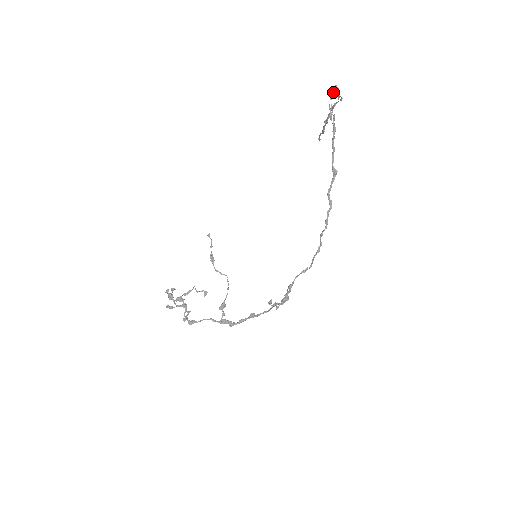
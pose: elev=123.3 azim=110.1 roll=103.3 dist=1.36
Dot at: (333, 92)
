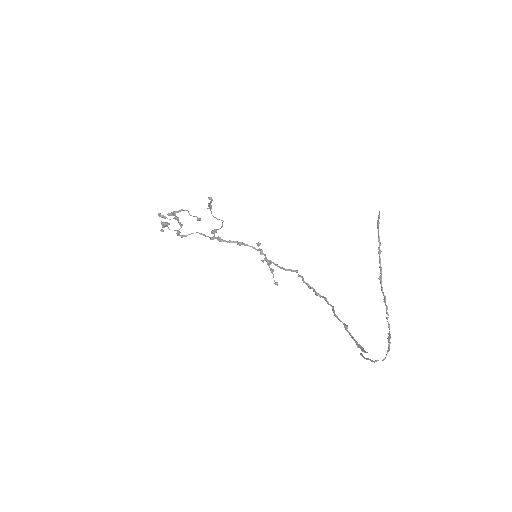
Dot at: occluded
